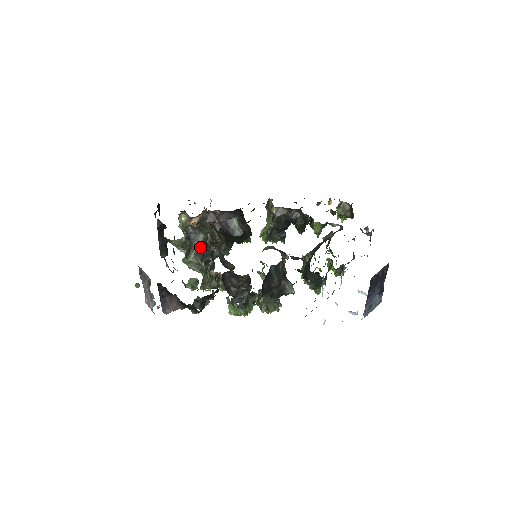
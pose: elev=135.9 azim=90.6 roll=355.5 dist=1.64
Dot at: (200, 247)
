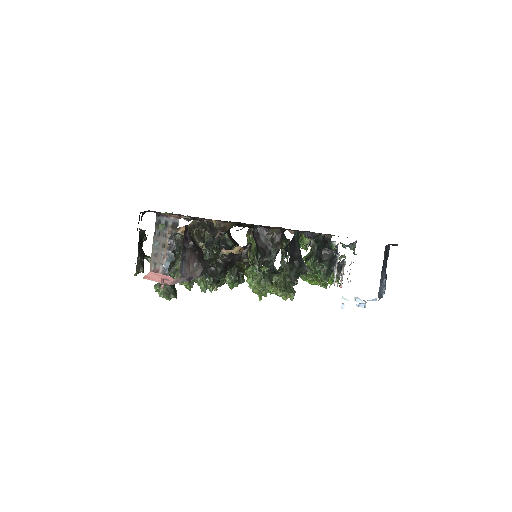
Dot at: occluded
